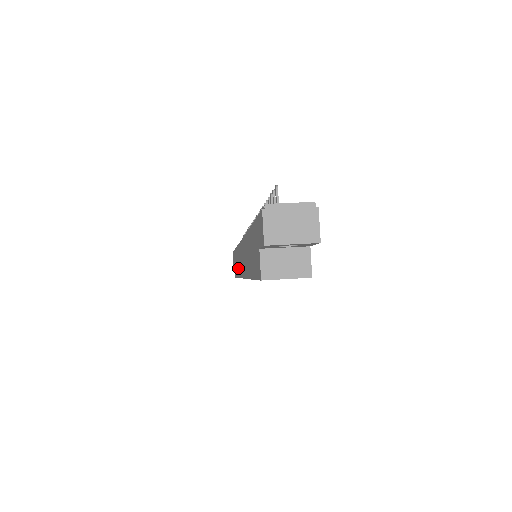
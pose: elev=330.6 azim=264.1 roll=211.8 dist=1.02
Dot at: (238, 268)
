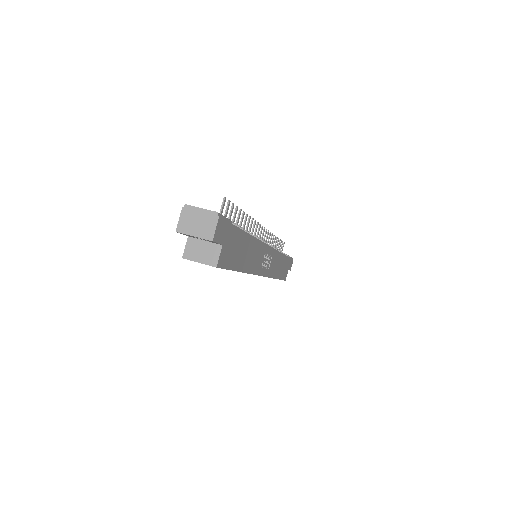
Dot at: occluded
